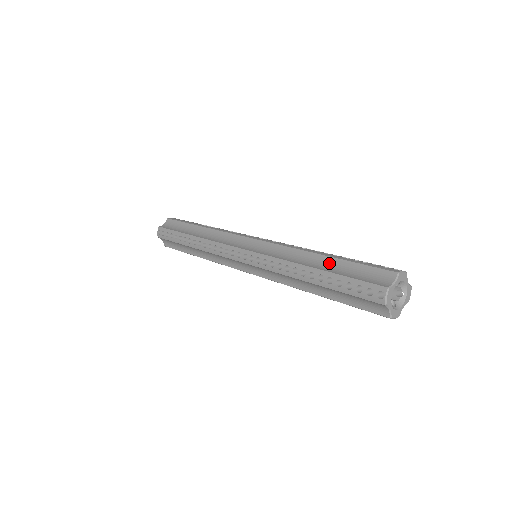
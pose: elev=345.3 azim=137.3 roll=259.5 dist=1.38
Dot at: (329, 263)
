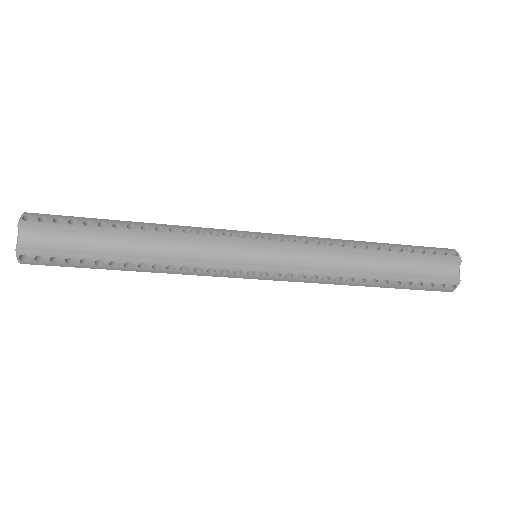
Dot at: occluded
